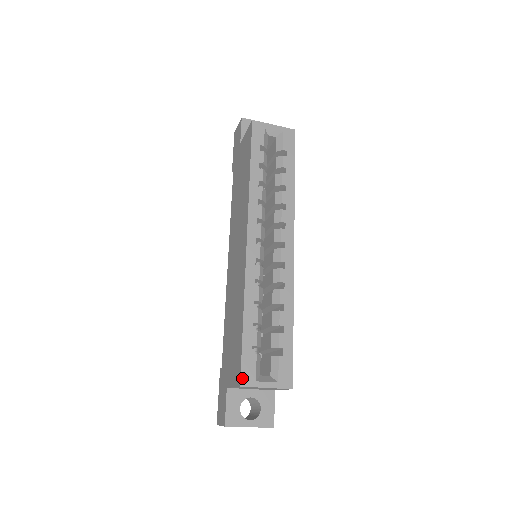
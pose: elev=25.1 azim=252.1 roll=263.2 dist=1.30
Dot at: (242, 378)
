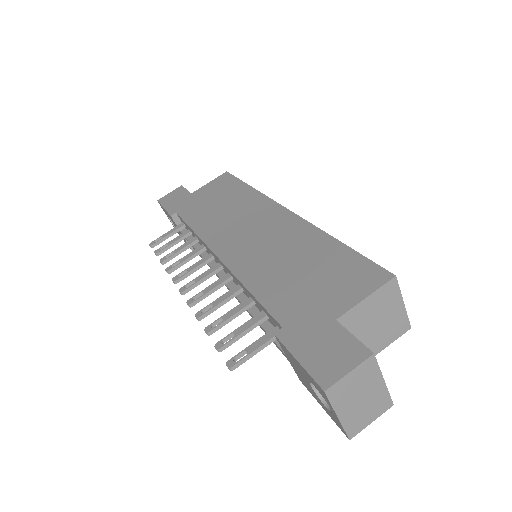
Dot at: (389, 272)
